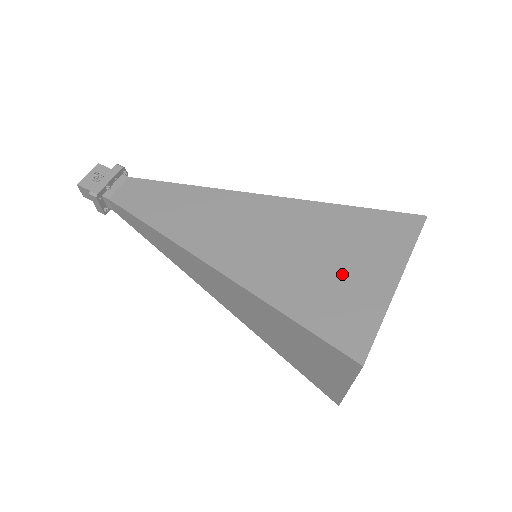
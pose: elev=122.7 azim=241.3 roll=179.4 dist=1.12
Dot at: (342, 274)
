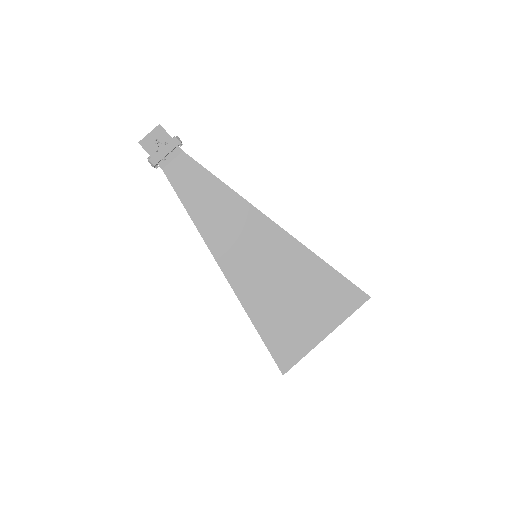
Dot at: (300, 316)
